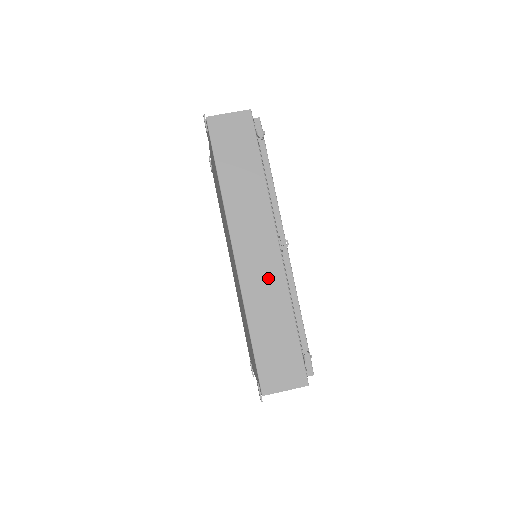
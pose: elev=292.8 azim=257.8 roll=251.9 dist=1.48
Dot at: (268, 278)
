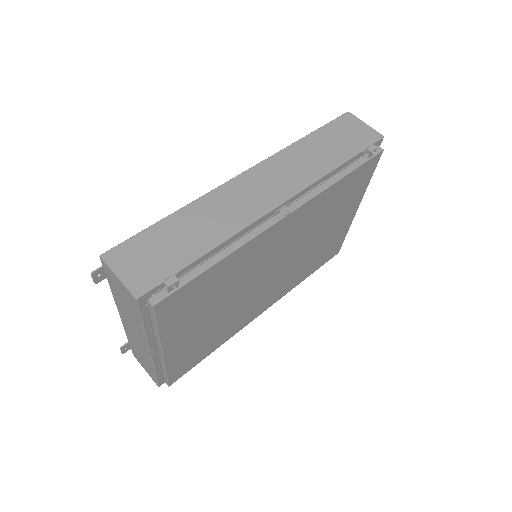
Dot at: (239, 208)
